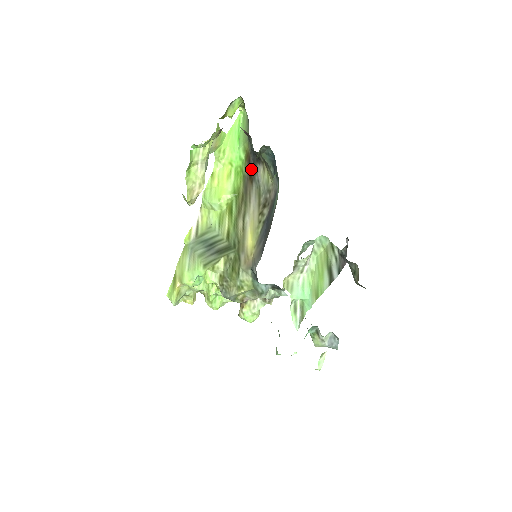
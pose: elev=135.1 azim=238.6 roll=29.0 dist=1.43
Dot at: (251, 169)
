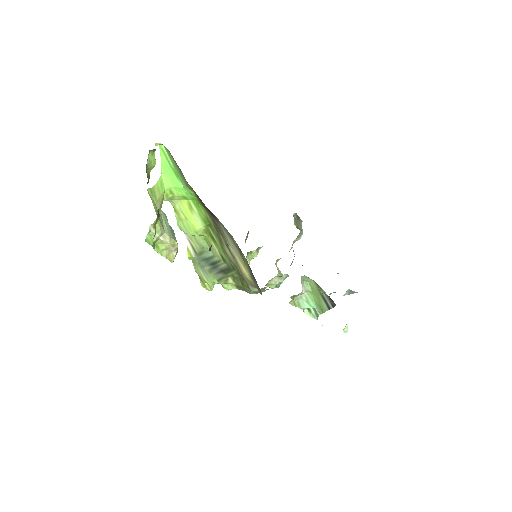
Dot at: (208, 210)
